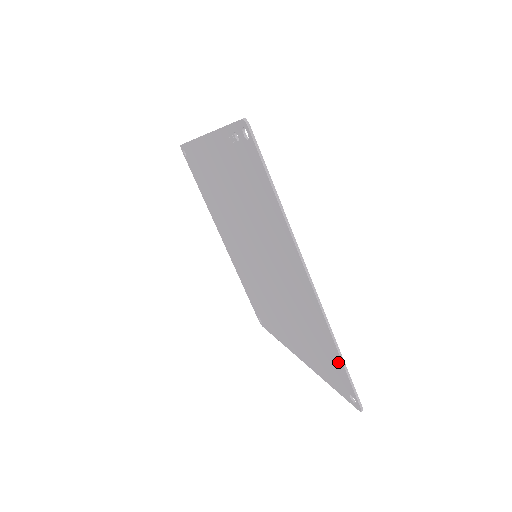
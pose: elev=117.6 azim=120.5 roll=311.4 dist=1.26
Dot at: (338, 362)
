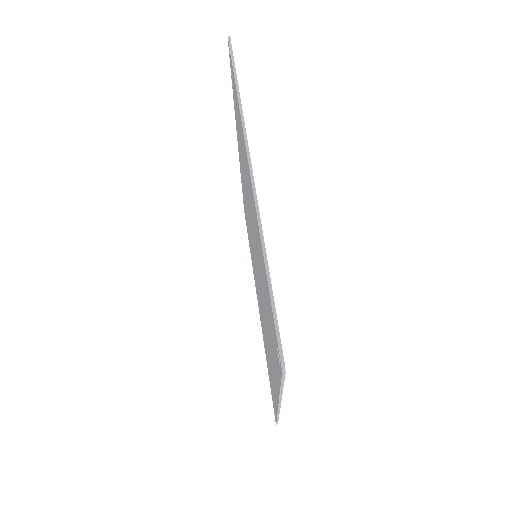
Dot at: (267, 286)
